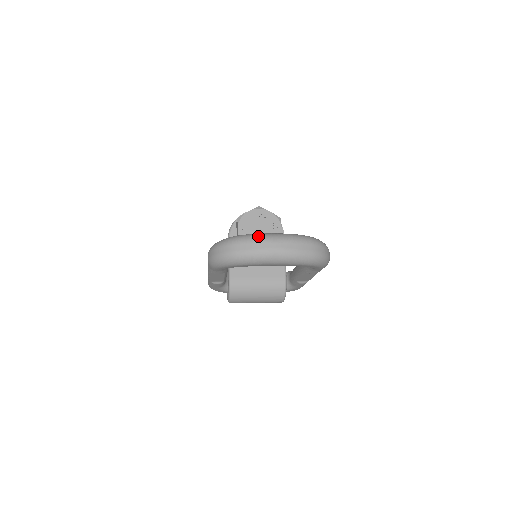
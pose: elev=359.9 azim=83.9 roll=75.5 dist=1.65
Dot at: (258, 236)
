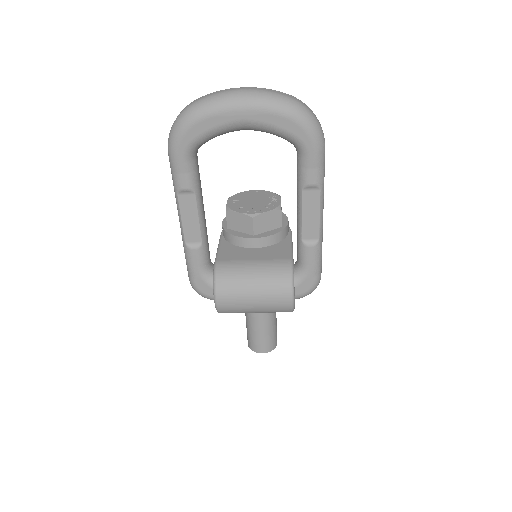
Dot at: occluded
